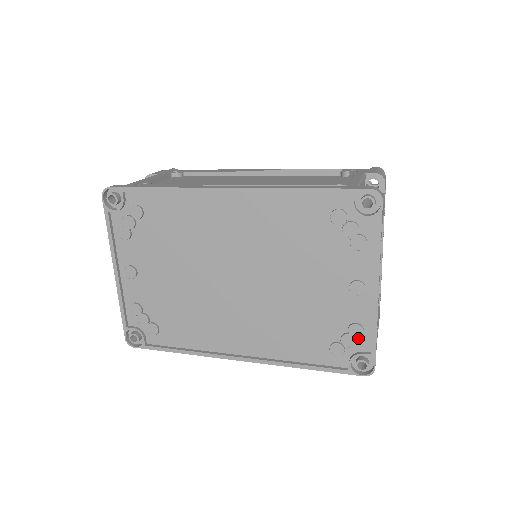
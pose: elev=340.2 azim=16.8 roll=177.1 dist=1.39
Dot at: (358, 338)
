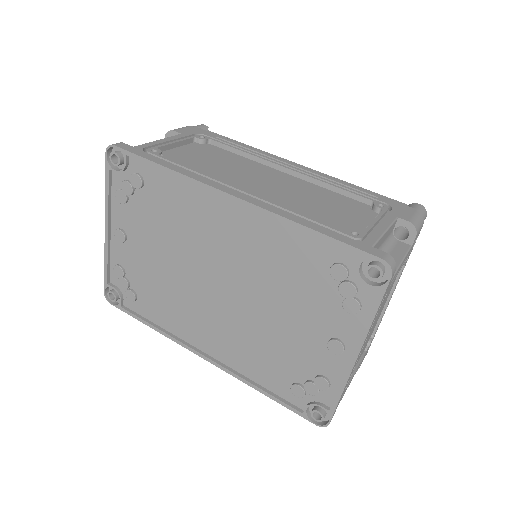
Dot at: (322, 390)
